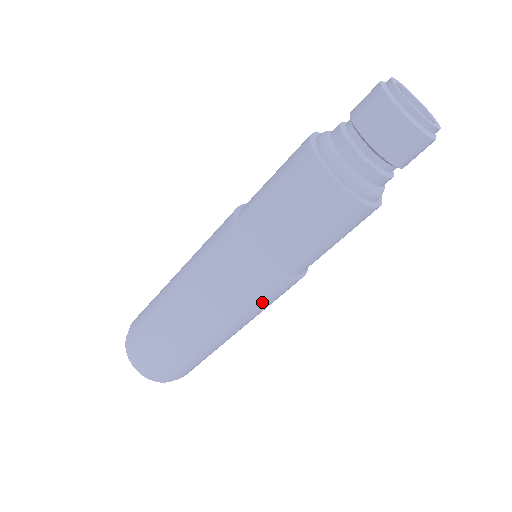
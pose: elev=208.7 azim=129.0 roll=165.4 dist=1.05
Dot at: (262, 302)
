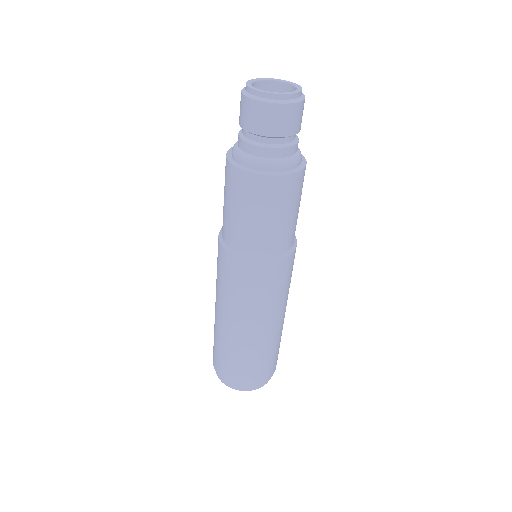
Dot at: (262, 289)
